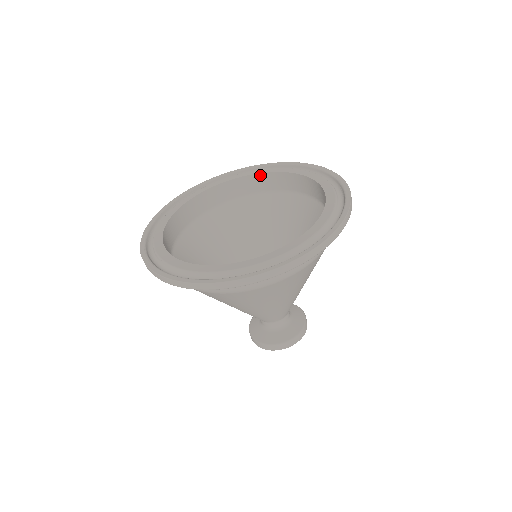
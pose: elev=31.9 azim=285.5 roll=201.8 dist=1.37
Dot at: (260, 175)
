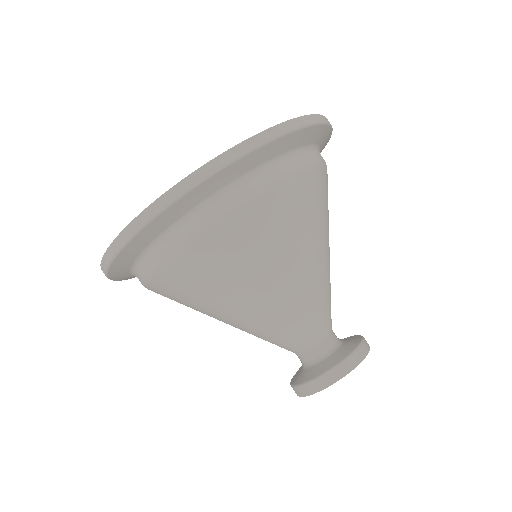
Dot at: occluded
